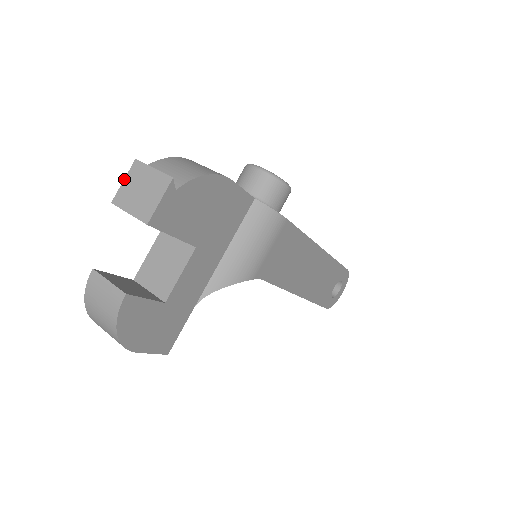
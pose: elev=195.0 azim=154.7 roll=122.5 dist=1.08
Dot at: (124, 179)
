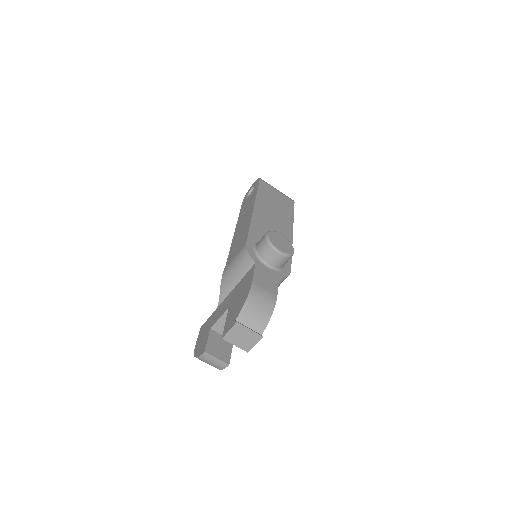
Dot at: (230, 330)
